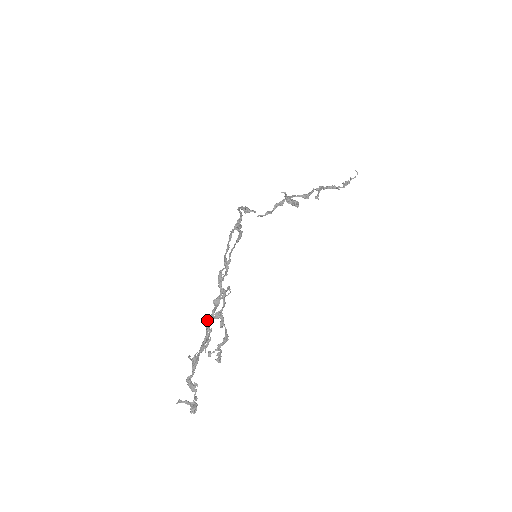
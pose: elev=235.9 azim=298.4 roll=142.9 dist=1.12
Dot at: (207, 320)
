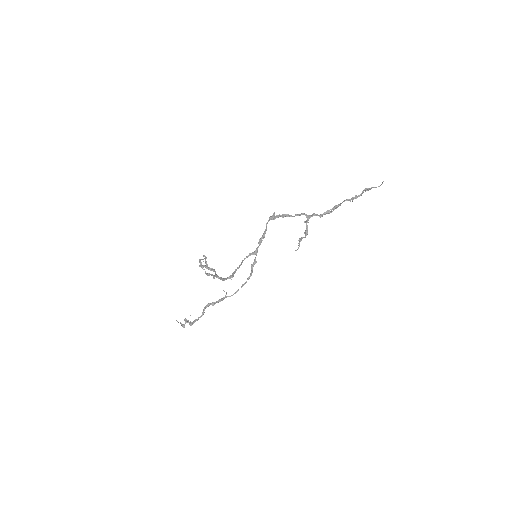
Dot at: (207, 305)
